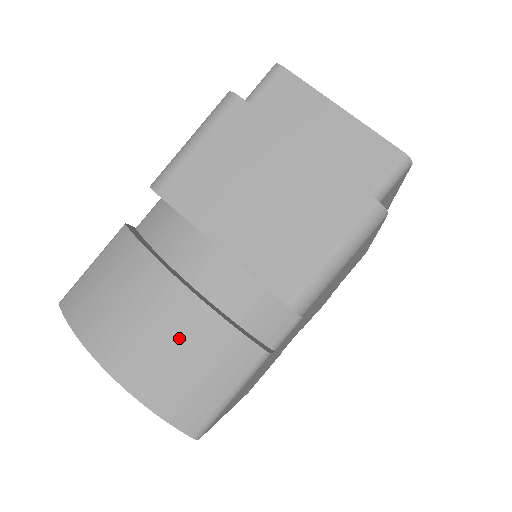
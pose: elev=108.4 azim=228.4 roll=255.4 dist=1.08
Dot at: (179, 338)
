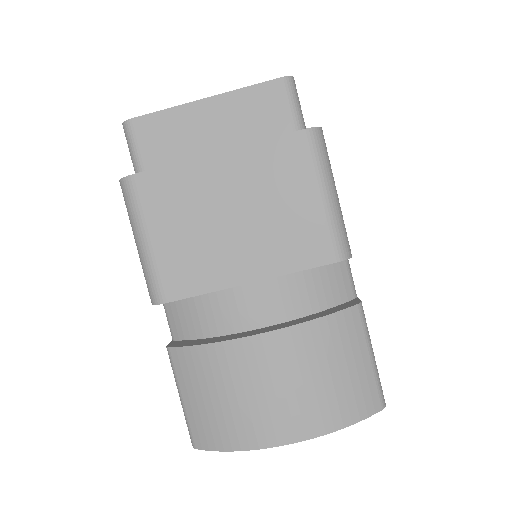
Dot at: (302, 367)
